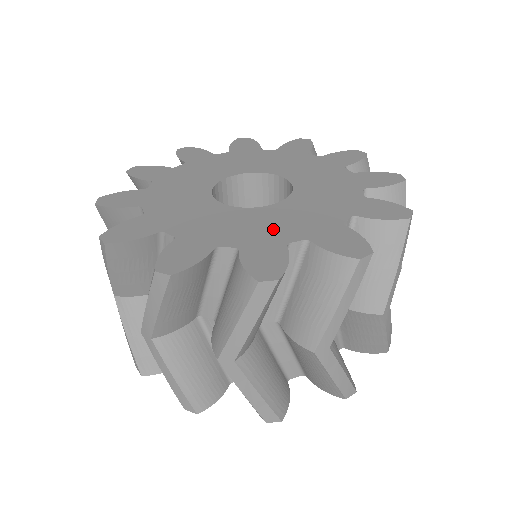
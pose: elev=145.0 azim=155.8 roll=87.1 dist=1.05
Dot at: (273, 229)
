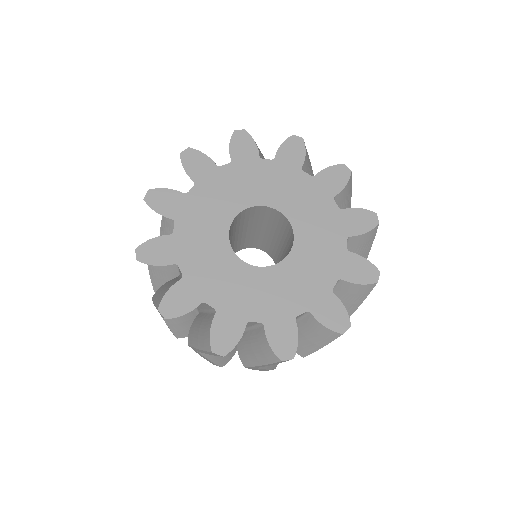
Dot at: (216, 283)
